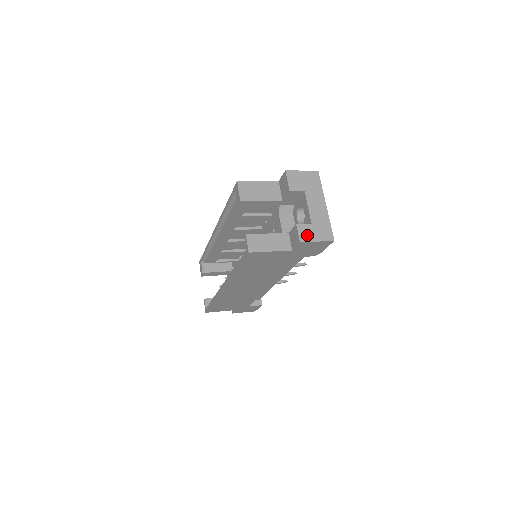
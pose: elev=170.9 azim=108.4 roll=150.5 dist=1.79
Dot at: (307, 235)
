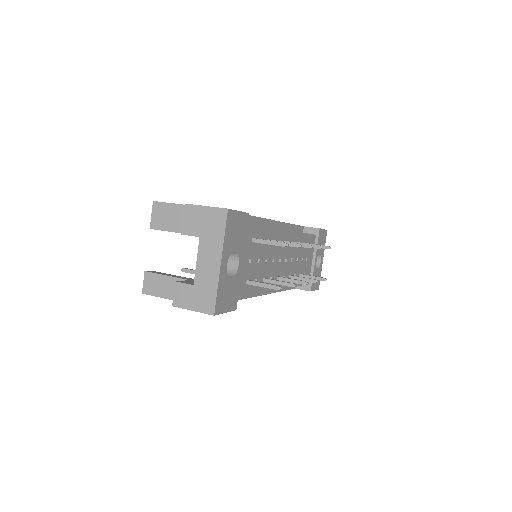
Dot at: (183, 299)
